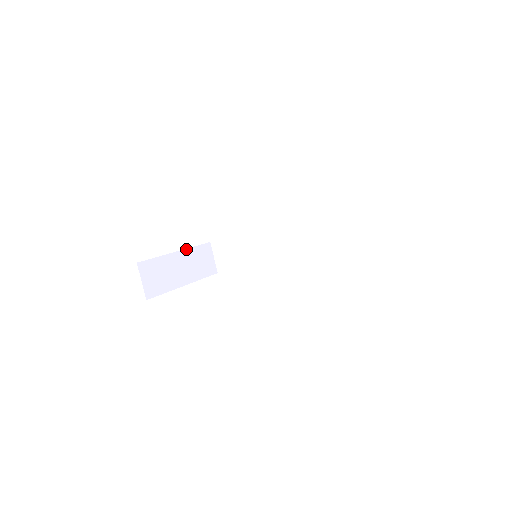
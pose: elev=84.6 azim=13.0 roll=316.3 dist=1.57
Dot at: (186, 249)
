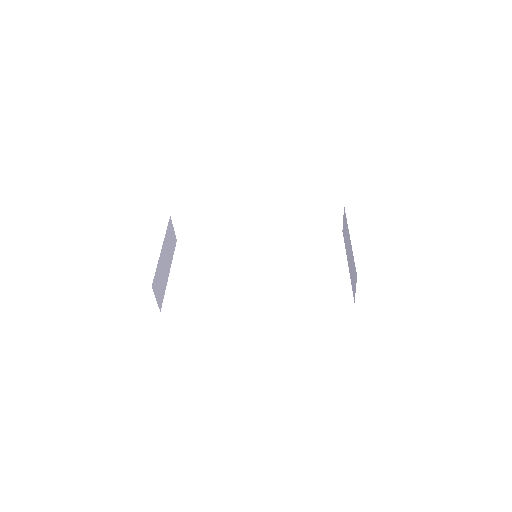
Dot at: (164, 239)
